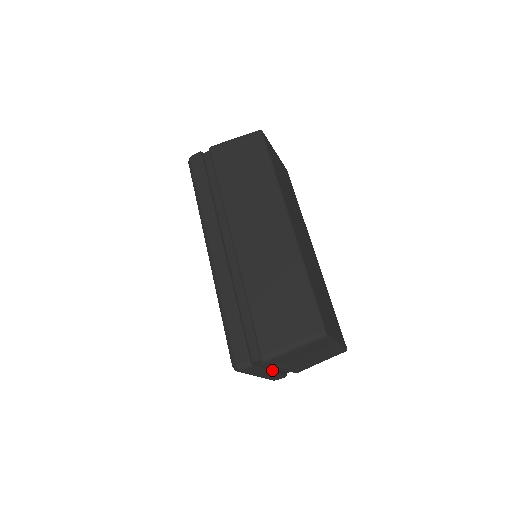
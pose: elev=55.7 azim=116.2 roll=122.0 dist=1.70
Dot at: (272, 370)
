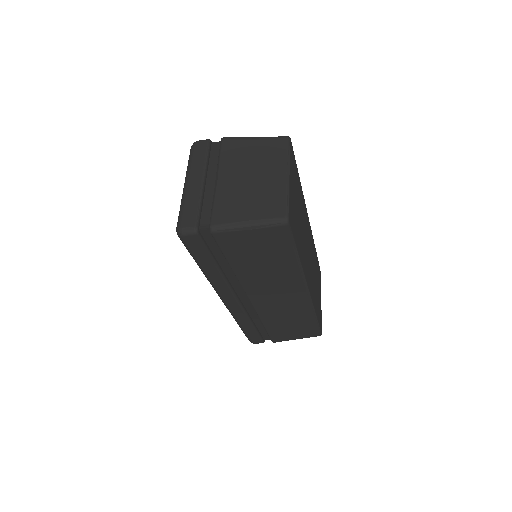
Dot at: occluded
